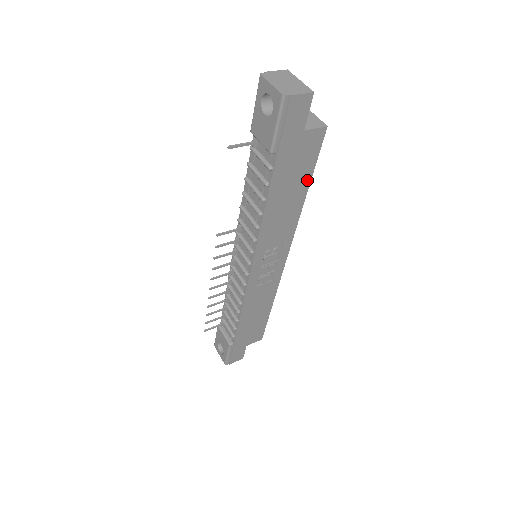
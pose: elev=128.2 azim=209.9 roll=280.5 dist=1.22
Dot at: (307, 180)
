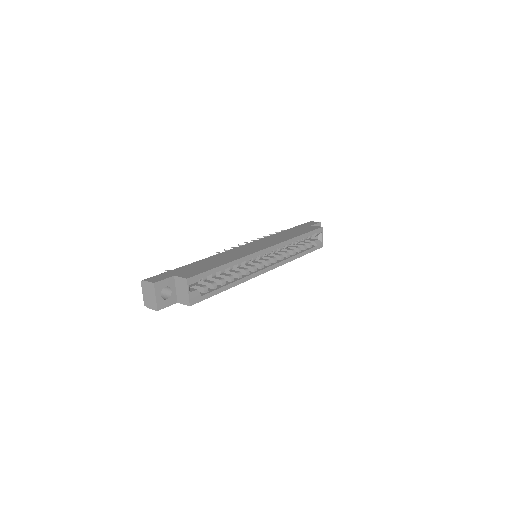
Dot at: (217, 292)
